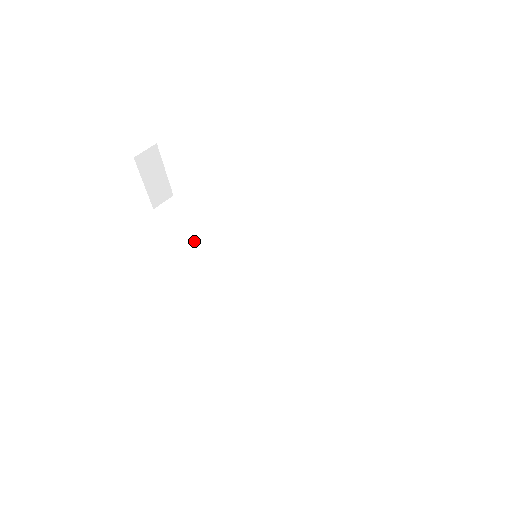
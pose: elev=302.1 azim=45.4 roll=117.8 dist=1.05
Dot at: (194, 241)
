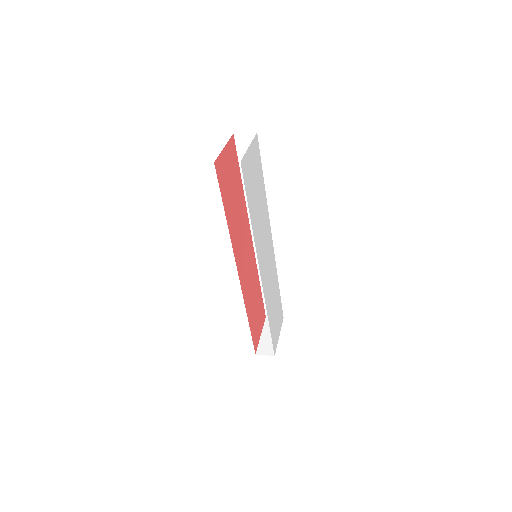
Dot at: occluded
